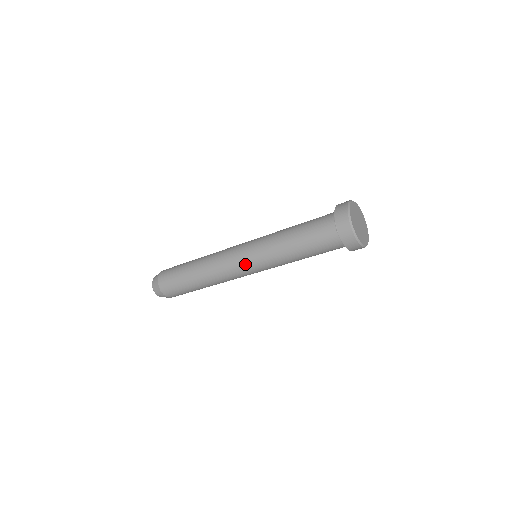
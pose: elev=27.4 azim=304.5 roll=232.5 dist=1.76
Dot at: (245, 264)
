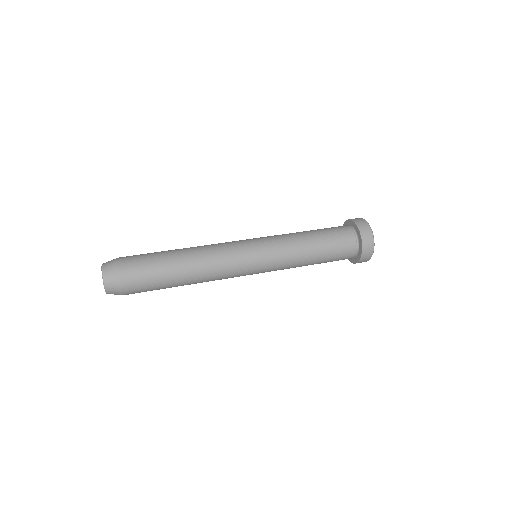
Dot at: (255, 271)
